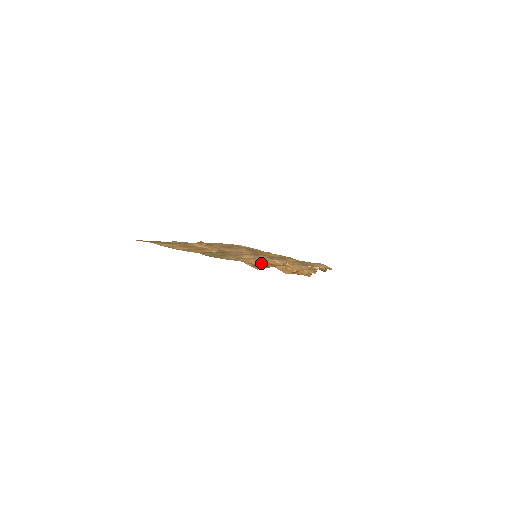
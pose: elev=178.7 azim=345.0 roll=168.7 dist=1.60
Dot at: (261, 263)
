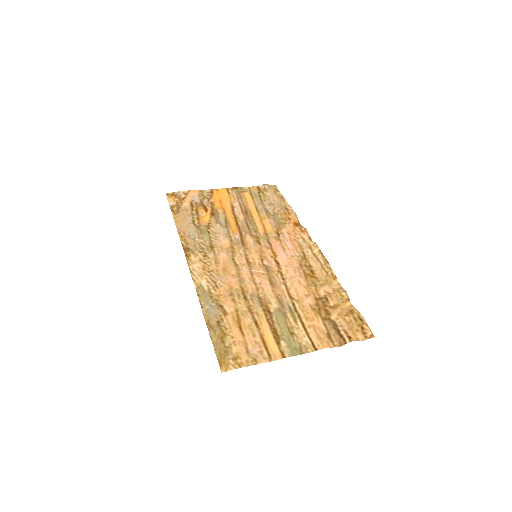
Dot at: (321, 321)
